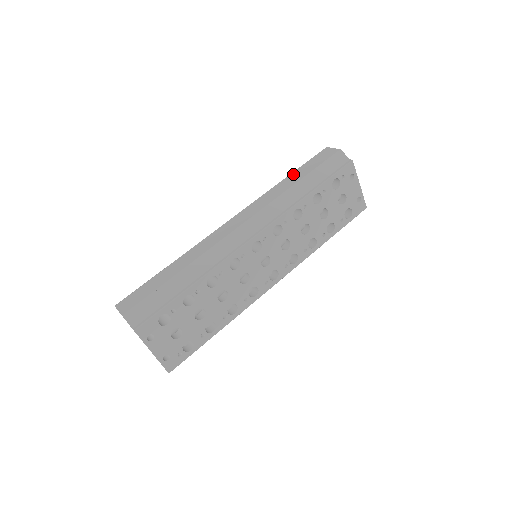
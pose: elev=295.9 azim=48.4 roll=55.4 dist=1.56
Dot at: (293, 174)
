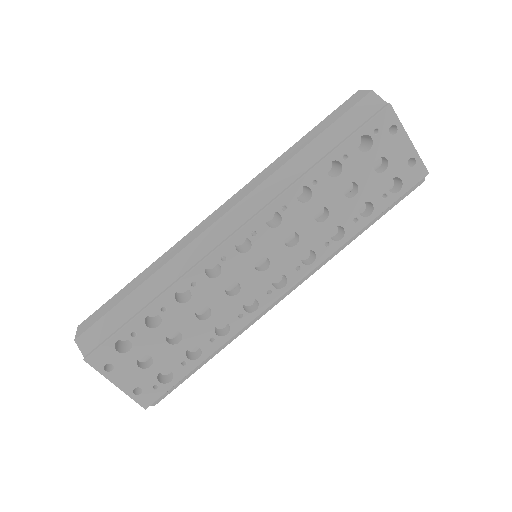
Dot at: (304, 137)
